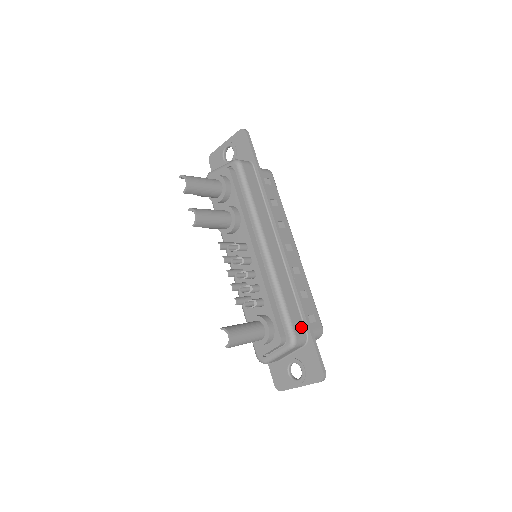
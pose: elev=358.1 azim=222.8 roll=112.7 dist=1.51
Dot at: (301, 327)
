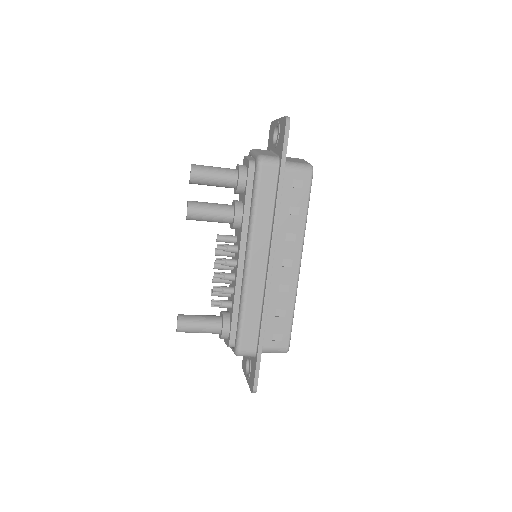
Dot at: (252, 344)
